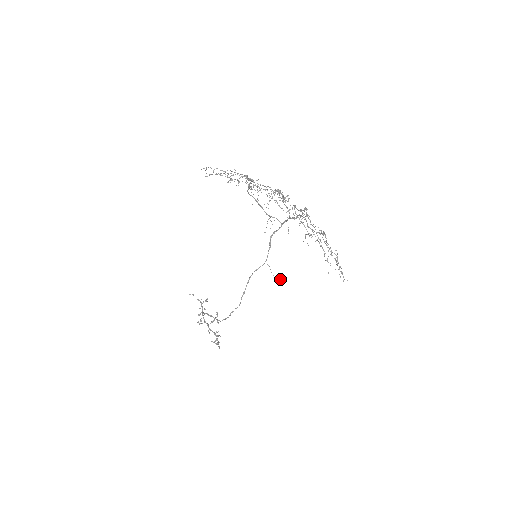
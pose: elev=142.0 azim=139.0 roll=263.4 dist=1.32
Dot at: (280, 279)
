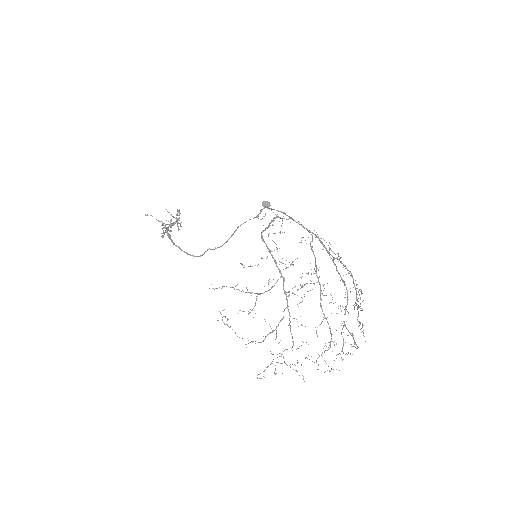
Dot at: occluded
